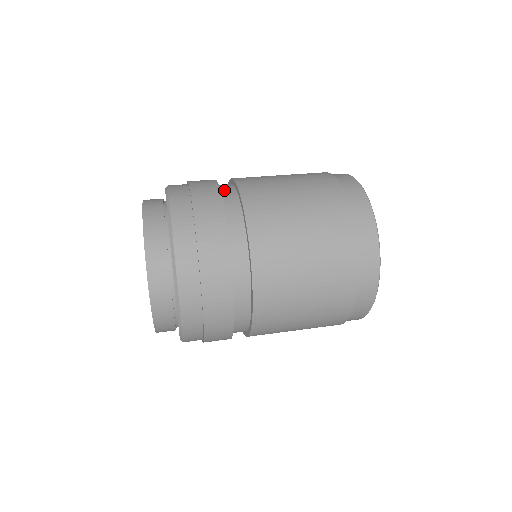
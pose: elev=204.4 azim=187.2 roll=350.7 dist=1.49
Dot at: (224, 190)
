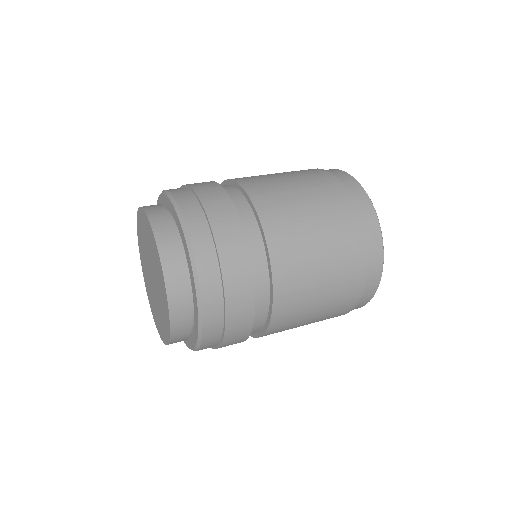
Dot at: (247, 229)
